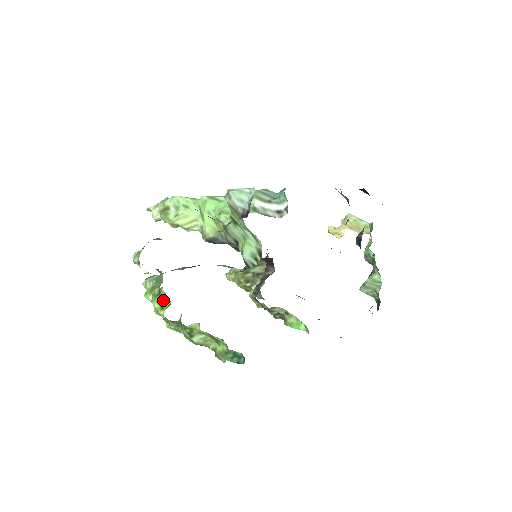
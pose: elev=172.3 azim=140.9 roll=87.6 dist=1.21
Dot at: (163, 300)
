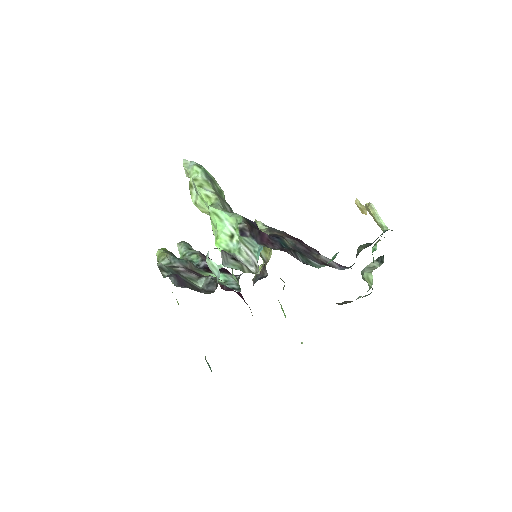
Dot at: occluded
